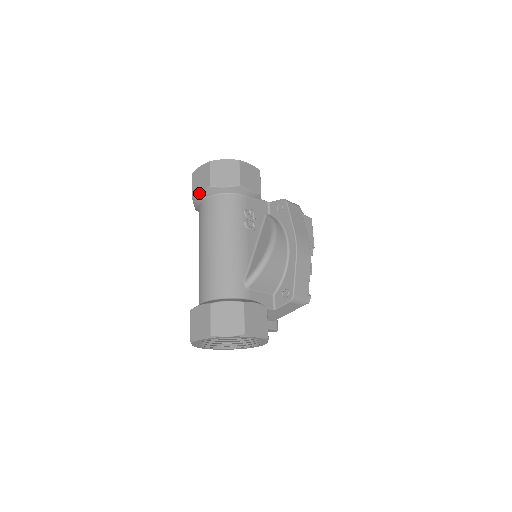
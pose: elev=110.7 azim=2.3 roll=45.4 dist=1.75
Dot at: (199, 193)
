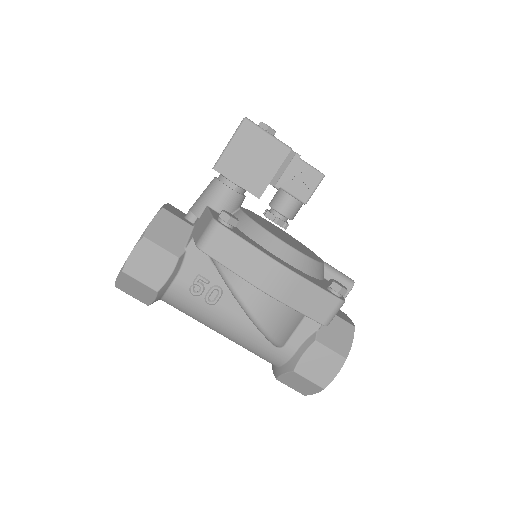
Dot at: occluded
